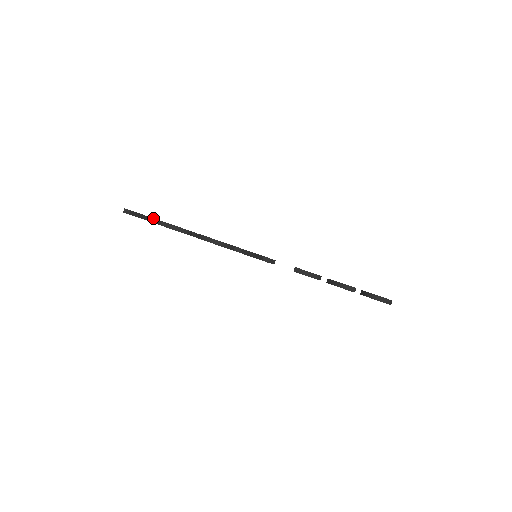
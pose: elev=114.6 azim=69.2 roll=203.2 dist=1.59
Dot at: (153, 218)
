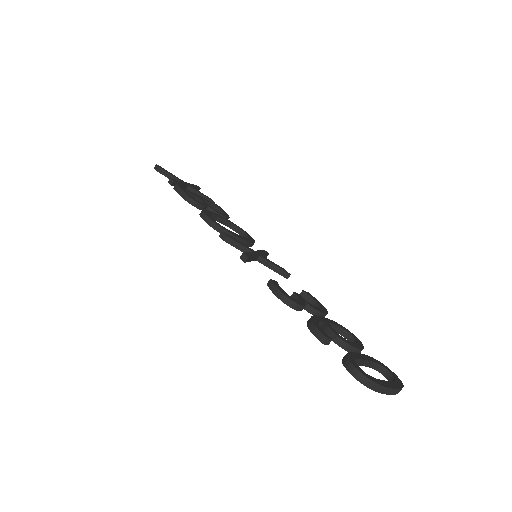
Dot at: (171, 179)
